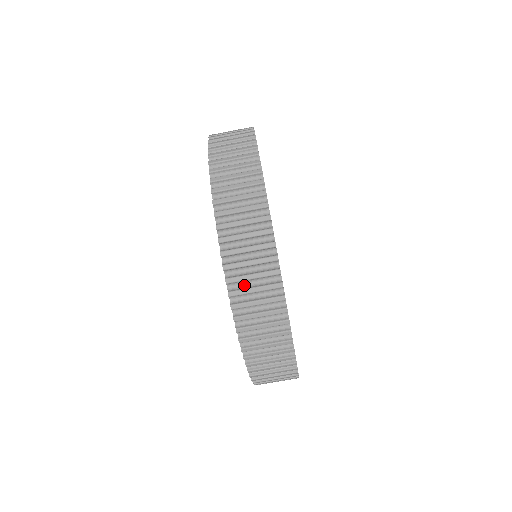
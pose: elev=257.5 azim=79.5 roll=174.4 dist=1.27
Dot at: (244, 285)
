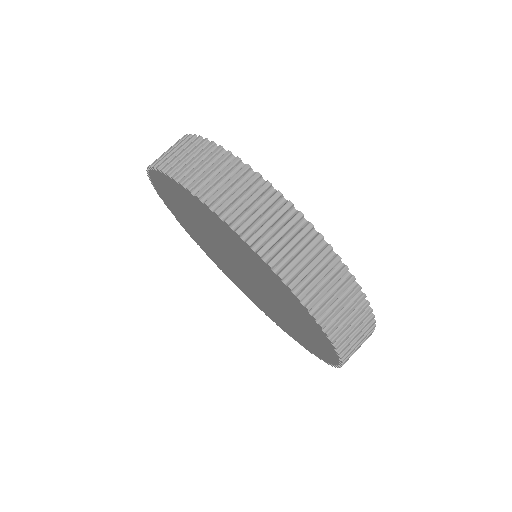
Dot at: (277, 249)
